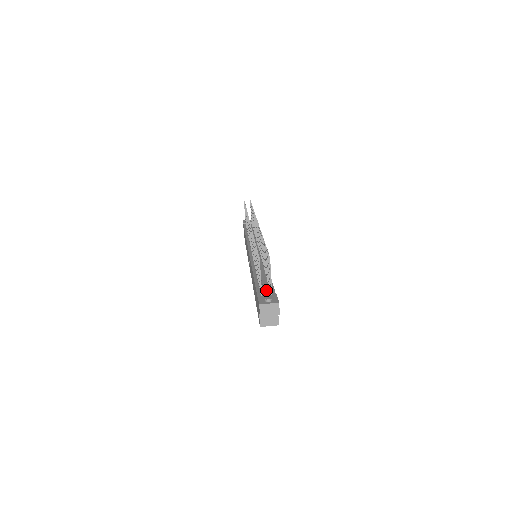
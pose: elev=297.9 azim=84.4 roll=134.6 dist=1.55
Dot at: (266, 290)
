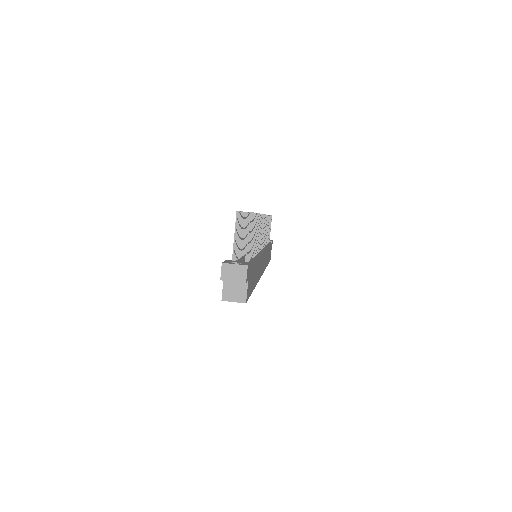
Dot at: (241, 259)
